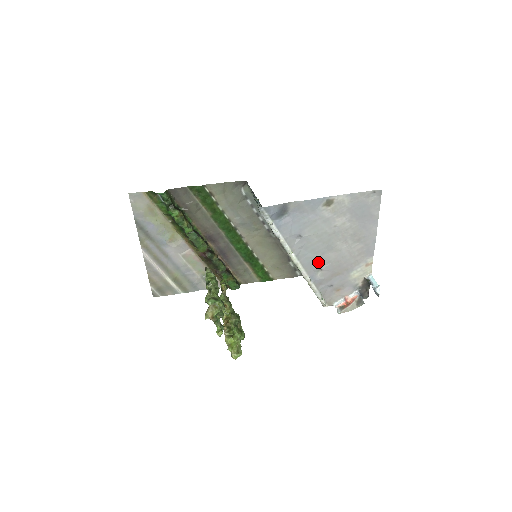
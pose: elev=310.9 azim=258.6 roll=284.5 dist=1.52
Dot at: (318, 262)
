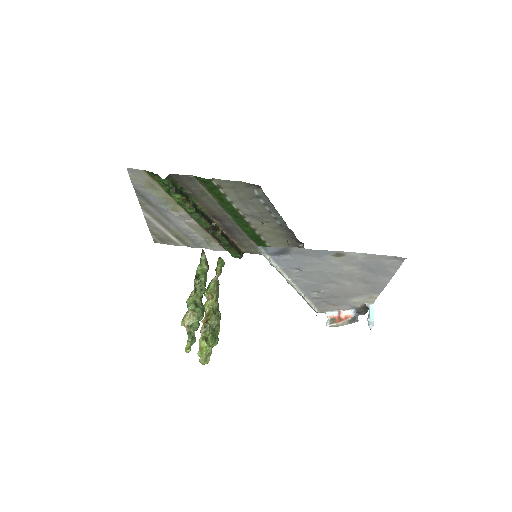
Dot at: (316, 287)
